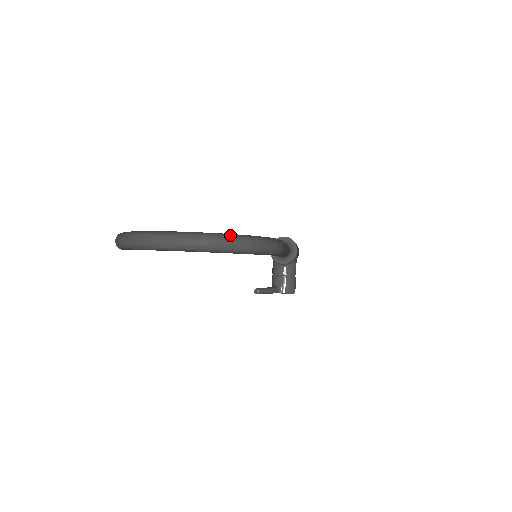
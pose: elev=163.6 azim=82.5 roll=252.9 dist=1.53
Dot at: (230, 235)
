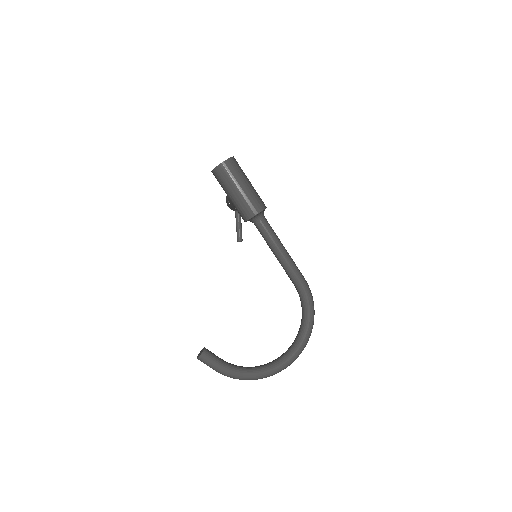
Dot at: (308, 340)
